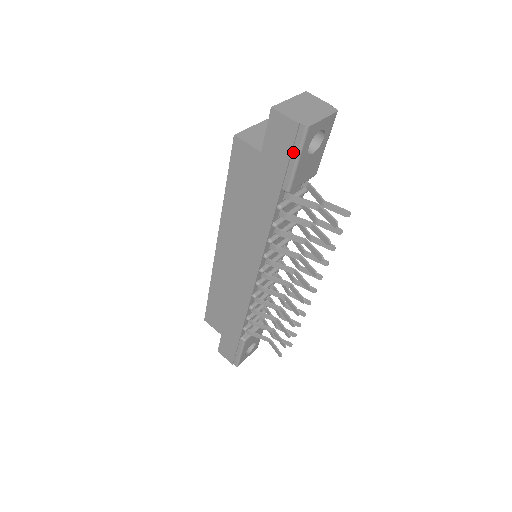
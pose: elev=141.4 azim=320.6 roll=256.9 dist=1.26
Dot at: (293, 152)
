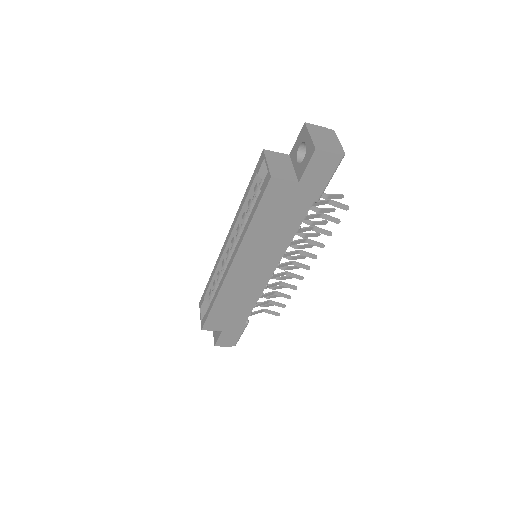
Dot at: (329, 174)
